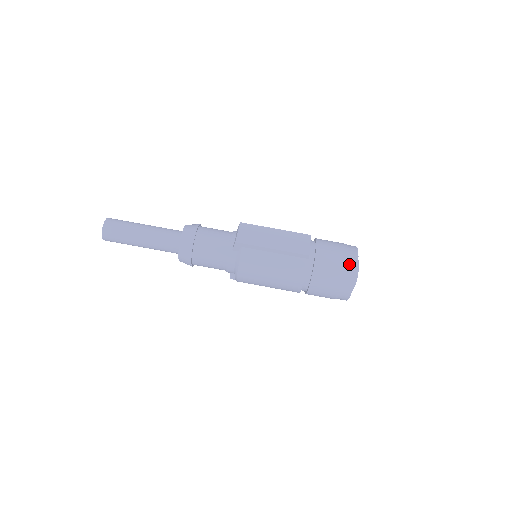
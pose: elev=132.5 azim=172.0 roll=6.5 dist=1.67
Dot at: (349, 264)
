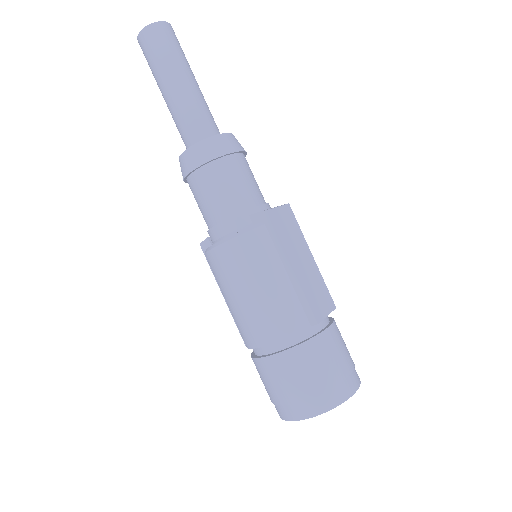
Dot at: (341, 386)
